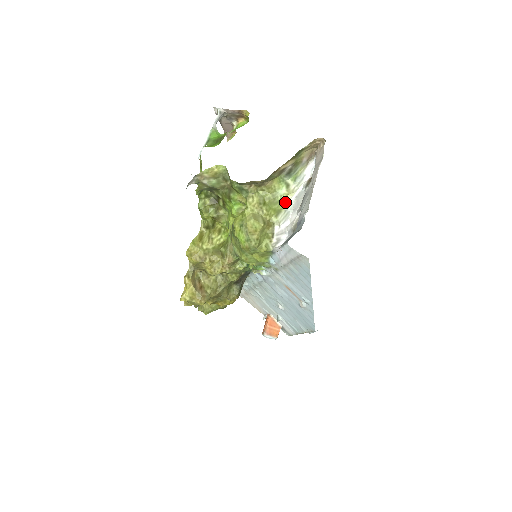
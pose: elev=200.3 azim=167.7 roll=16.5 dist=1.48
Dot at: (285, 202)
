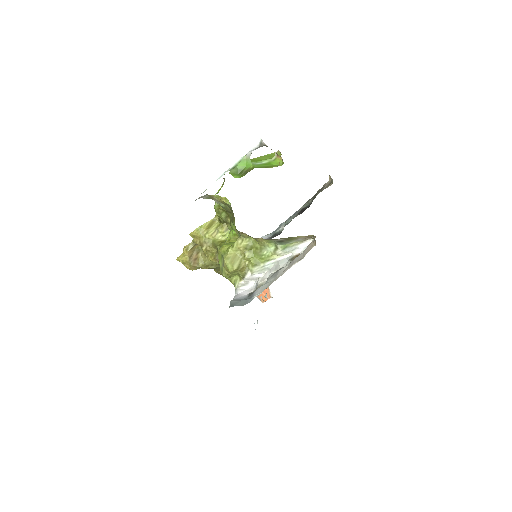
Dot at: (268, 259)
